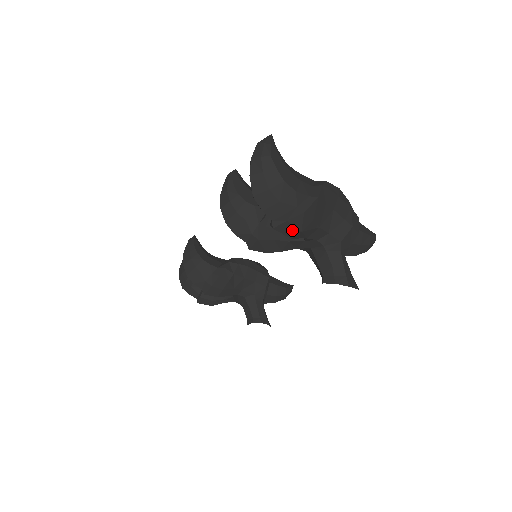
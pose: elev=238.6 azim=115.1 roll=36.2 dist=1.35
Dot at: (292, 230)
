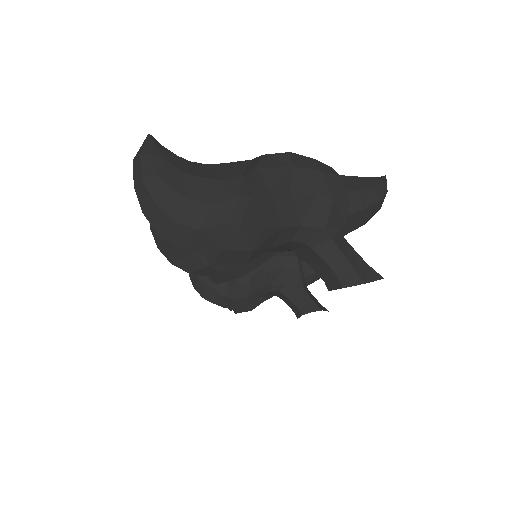
Dot at: (239, 255)
